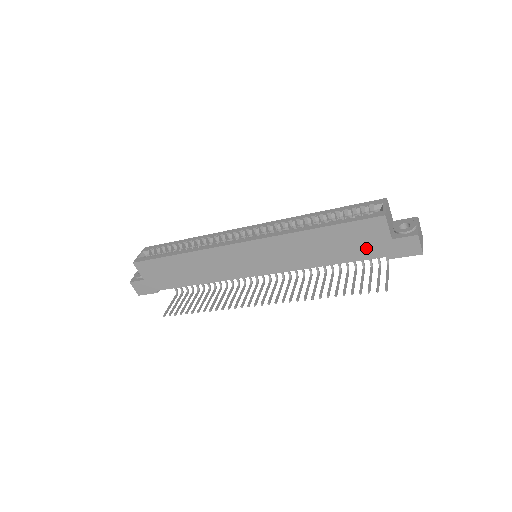
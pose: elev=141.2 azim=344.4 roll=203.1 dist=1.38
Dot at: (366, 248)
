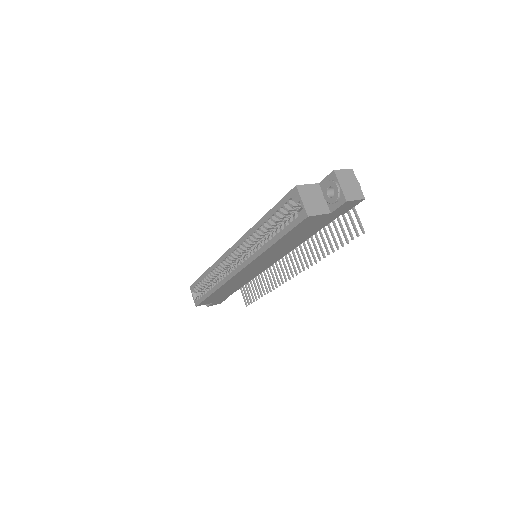
Dot at: (320, 224)
